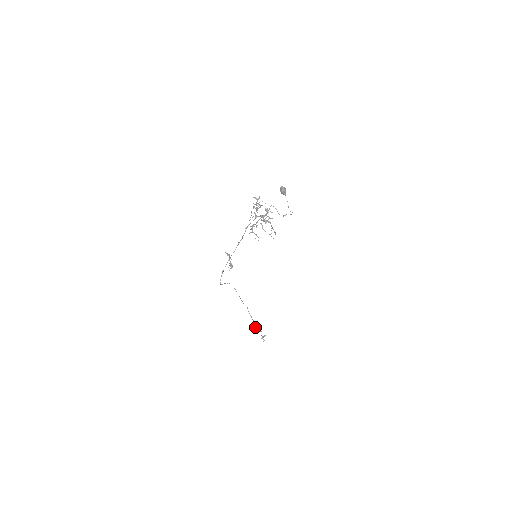
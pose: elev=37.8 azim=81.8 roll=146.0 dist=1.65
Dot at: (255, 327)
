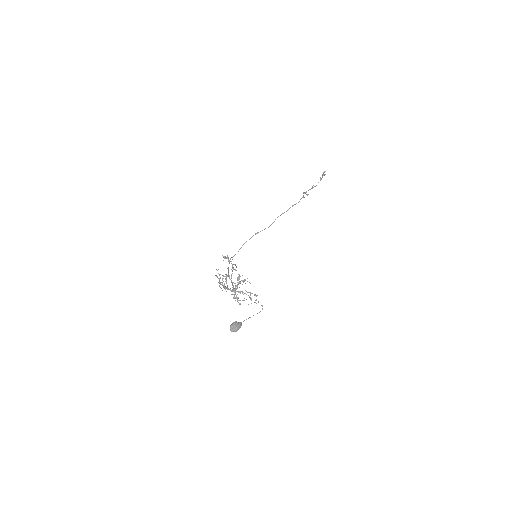
Dot at: (305, 193)
